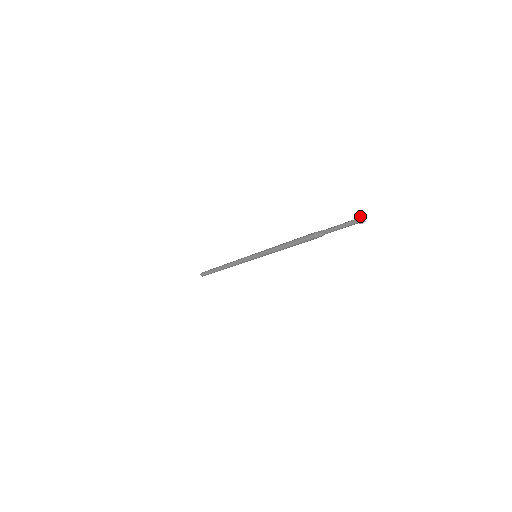
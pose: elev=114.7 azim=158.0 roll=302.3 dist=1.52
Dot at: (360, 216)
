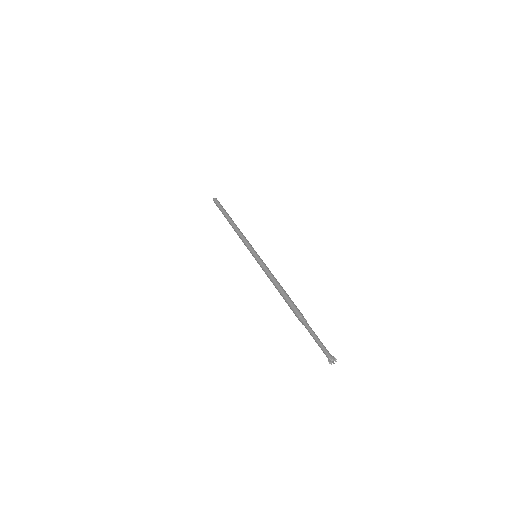
Dot at: (333, 358)
